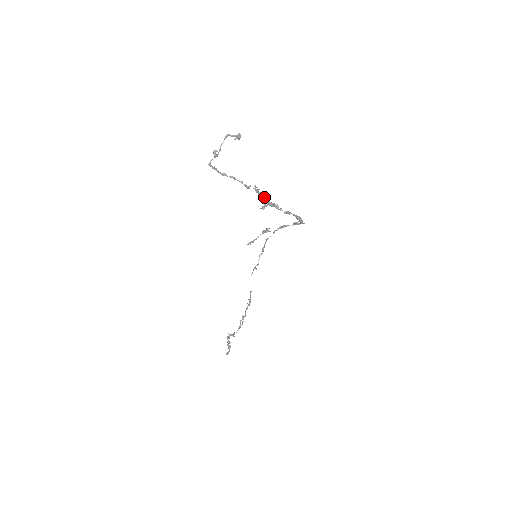
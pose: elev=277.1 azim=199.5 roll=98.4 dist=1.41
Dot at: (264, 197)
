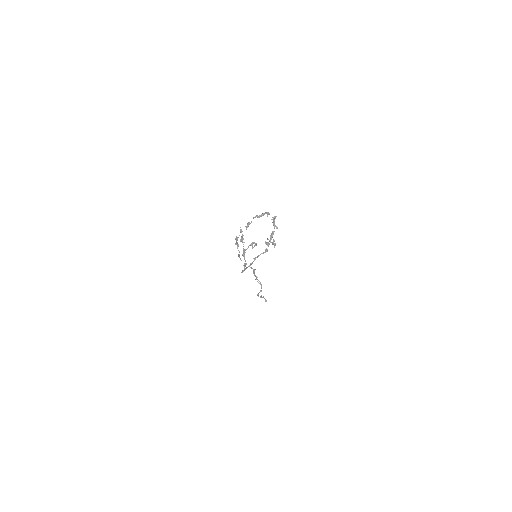
Dot at: occluded
